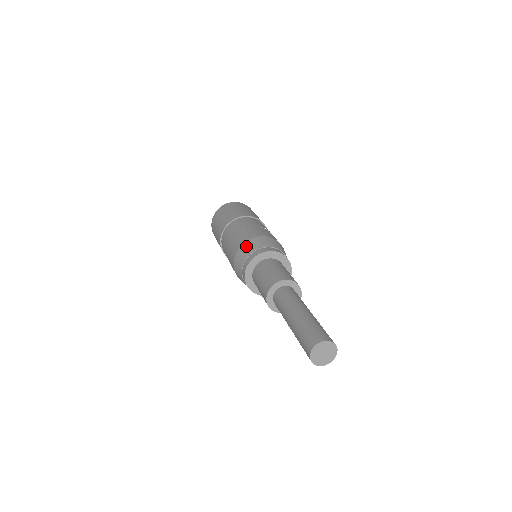
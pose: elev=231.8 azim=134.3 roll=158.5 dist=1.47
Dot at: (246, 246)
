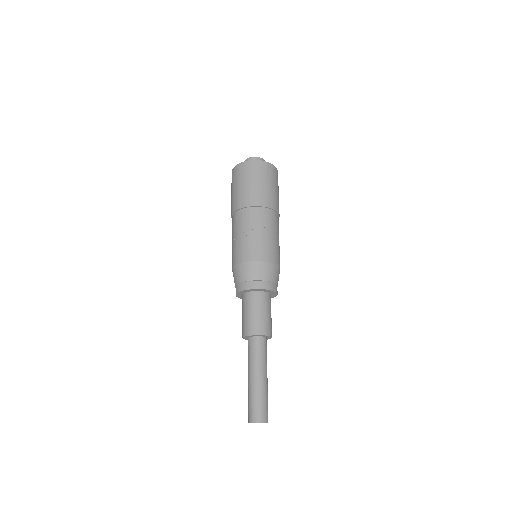
Dot at: (233, 274)
